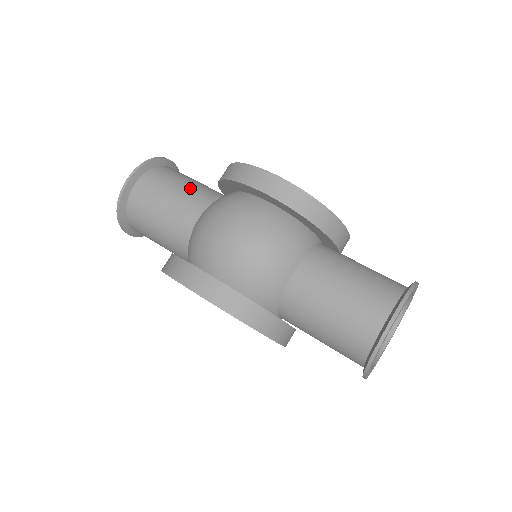
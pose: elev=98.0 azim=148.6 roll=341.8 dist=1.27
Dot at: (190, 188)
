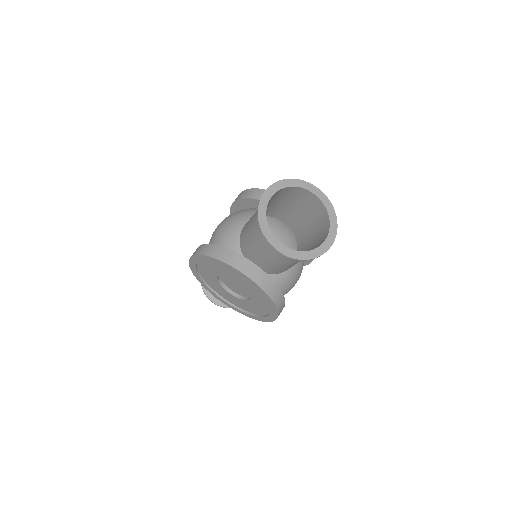
Dot at: occluded
